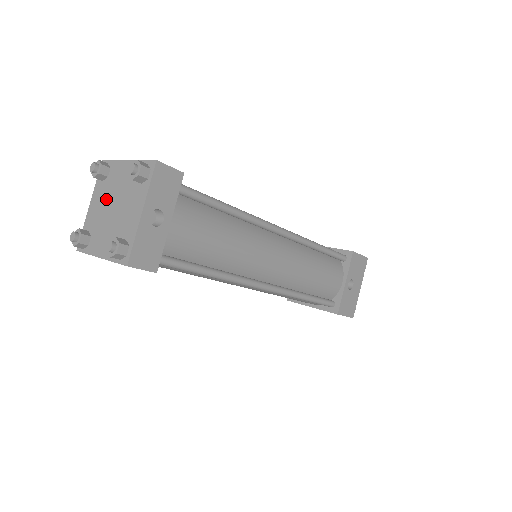
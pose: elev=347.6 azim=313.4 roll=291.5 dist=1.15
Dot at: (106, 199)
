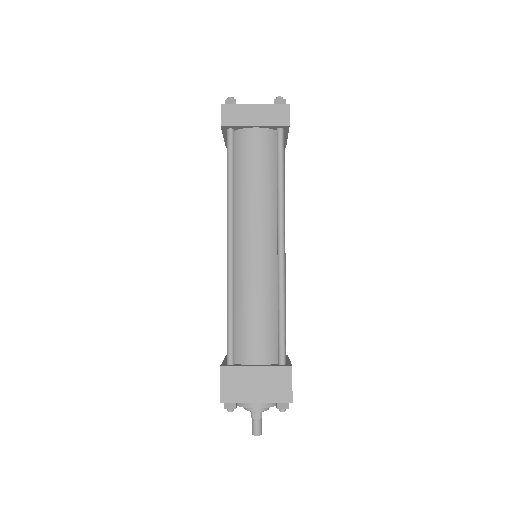
Dot at: occluded
